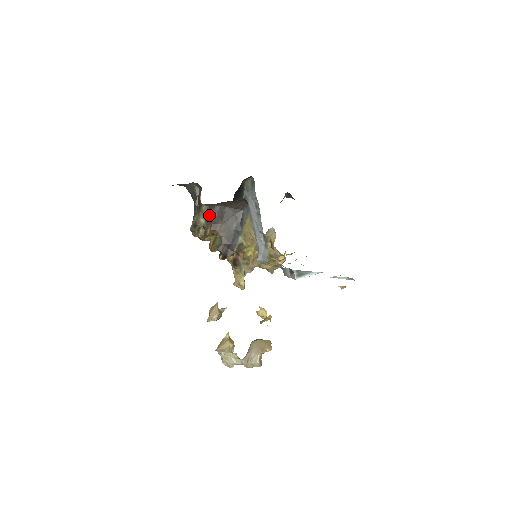
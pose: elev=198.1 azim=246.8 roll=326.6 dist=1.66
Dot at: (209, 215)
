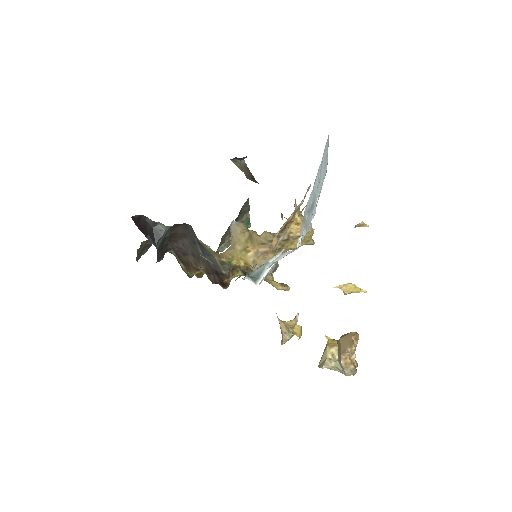
Dot at: (179, 258)
